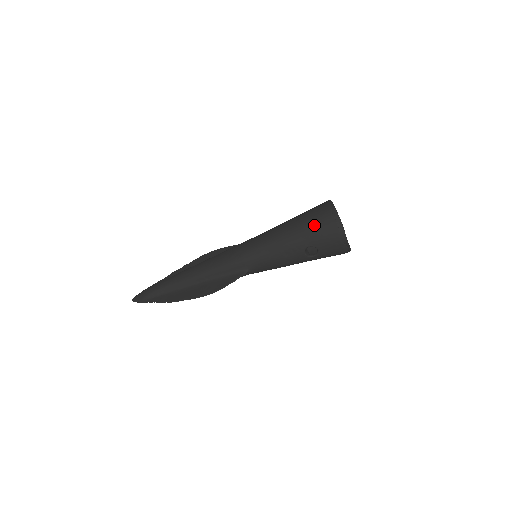
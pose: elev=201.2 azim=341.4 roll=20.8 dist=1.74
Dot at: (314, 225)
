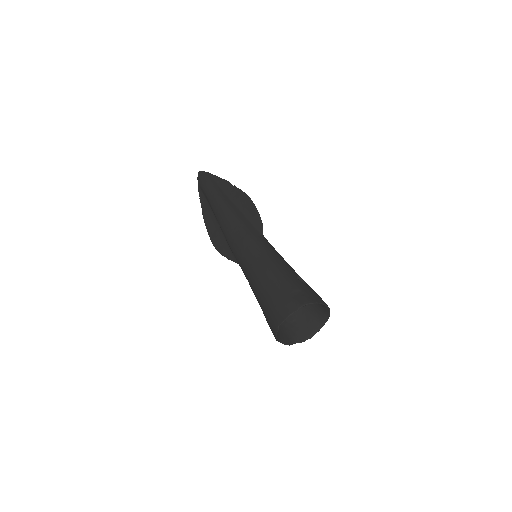
Dot at: (267, 313)
